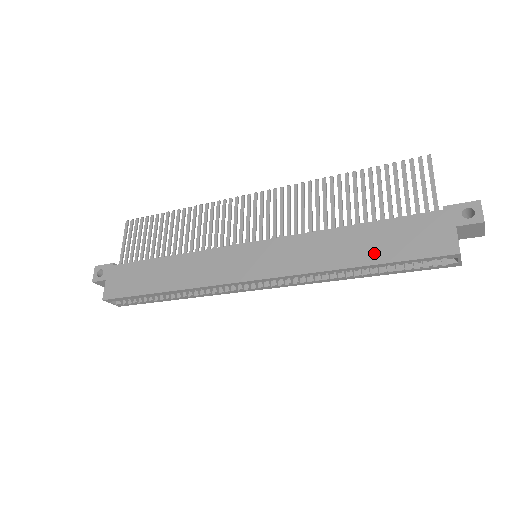
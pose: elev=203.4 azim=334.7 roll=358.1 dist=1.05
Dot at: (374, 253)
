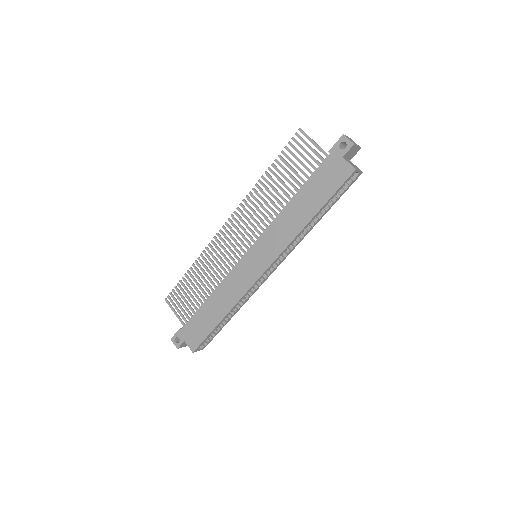
Dot at: (315, 204)
